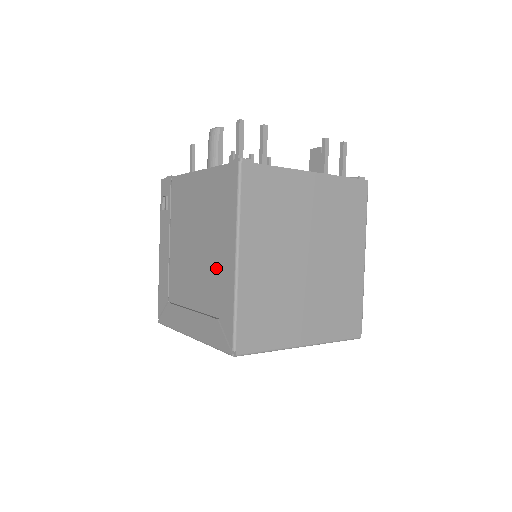
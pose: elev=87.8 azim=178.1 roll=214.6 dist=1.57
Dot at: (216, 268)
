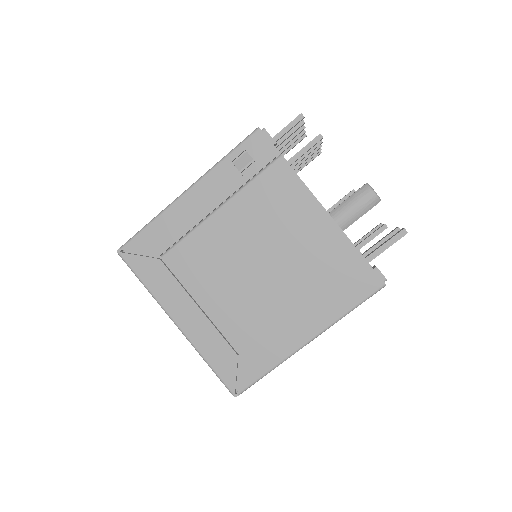
Dot at: (275, 320)
